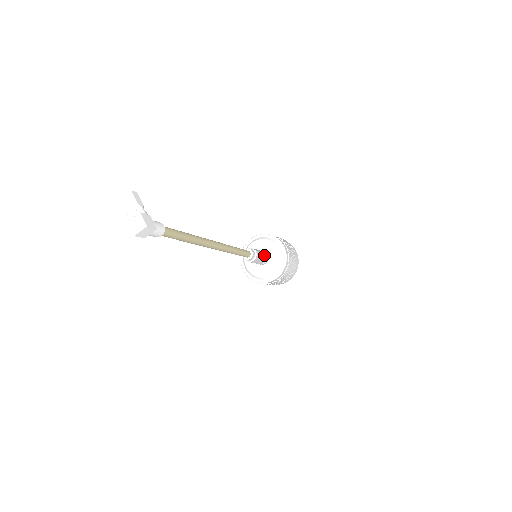
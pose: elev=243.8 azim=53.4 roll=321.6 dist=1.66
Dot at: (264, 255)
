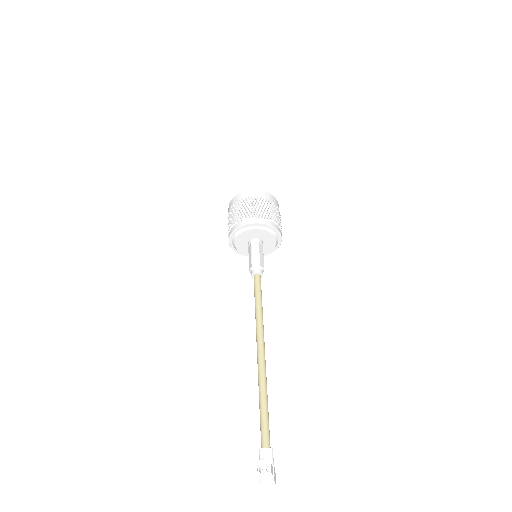
Dot at: (262, 251)
